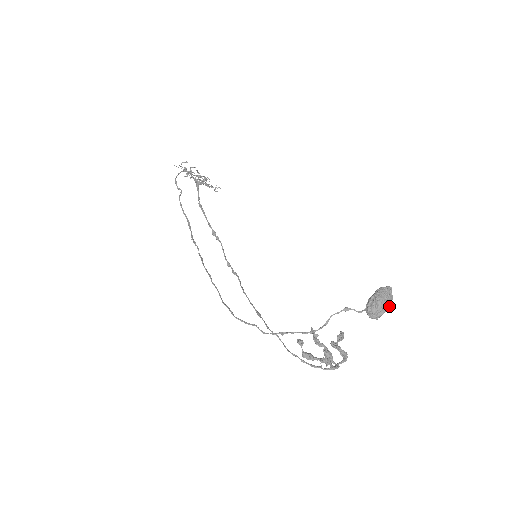
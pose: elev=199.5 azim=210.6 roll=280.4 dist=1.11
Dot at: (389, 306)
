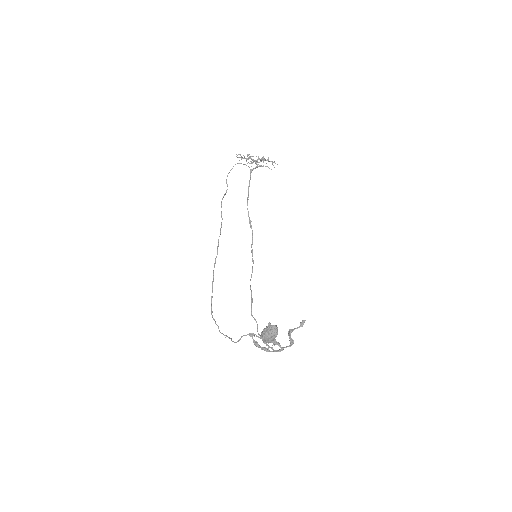
Dot at: occluded
